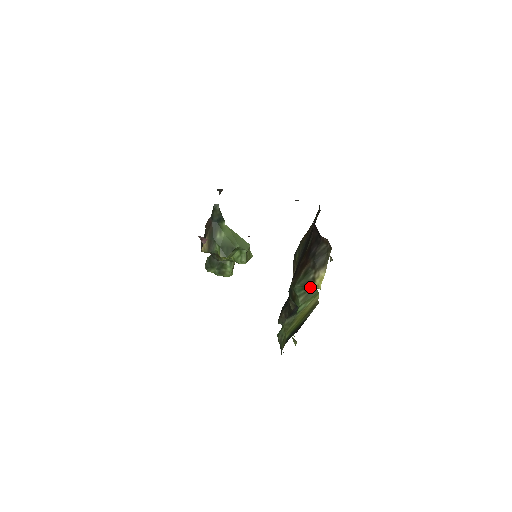
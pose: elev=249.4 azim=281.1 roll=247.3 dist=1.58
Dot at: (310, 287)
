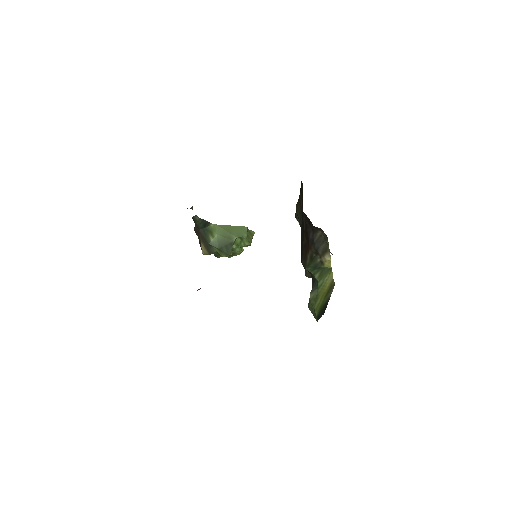
Dot at: (321, 267)
